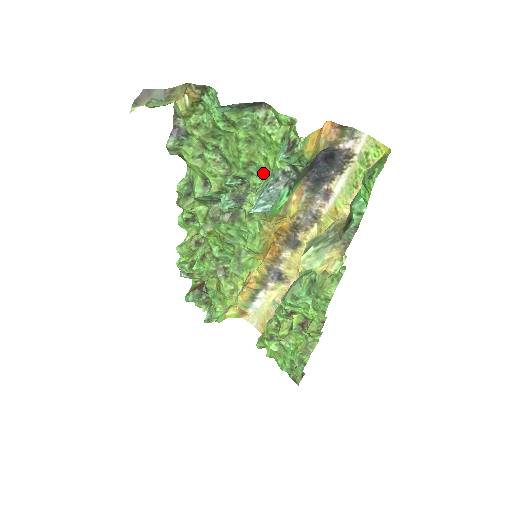
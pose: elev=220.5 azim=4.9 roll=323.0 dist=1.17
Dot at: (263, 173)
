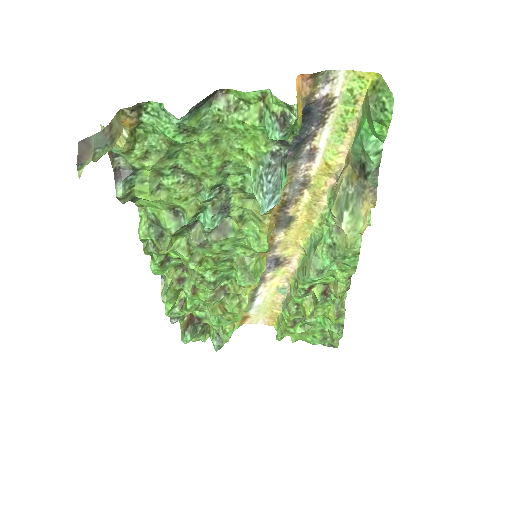
Dot at: (244, 167)
